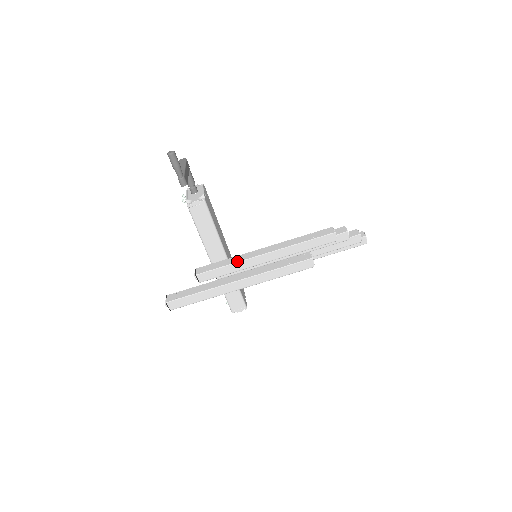
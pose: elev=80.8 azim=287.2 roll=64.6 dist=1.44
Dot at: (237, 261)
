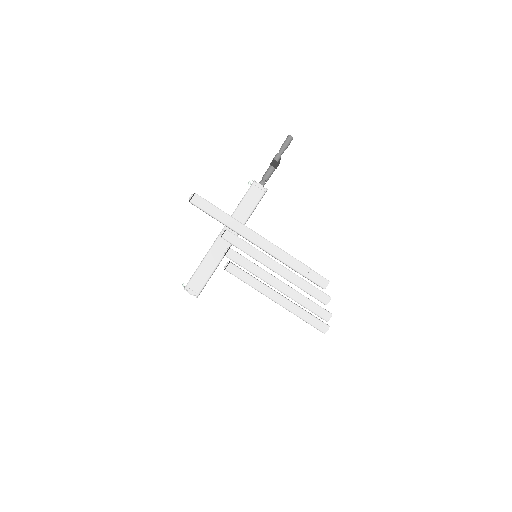
Dot at: occluded
